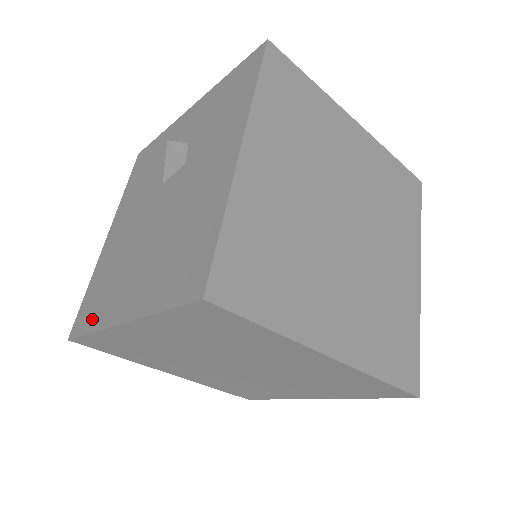
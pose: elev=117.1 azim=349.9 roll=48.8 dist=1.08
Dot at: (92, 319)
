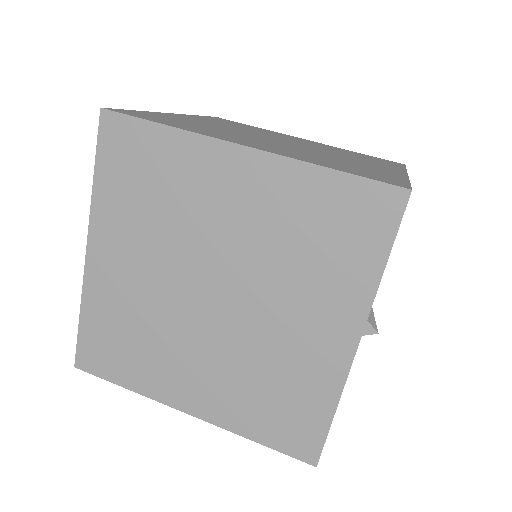
Dot at: occluded
